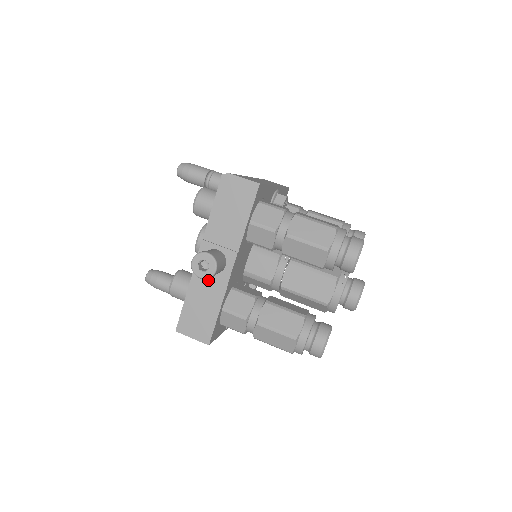
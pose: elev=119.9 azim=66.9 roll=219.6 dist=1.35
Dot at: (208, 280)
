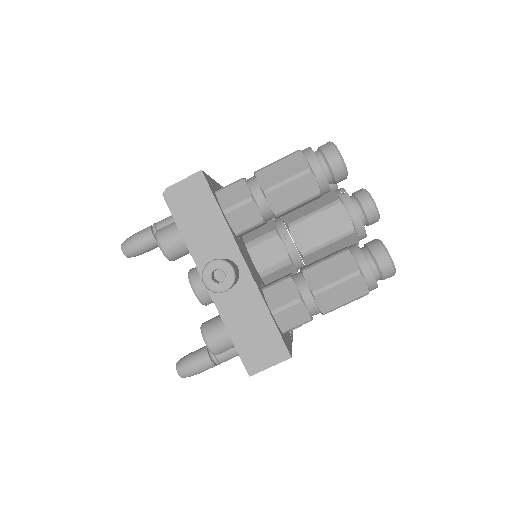
Dot at: (235, 297)
